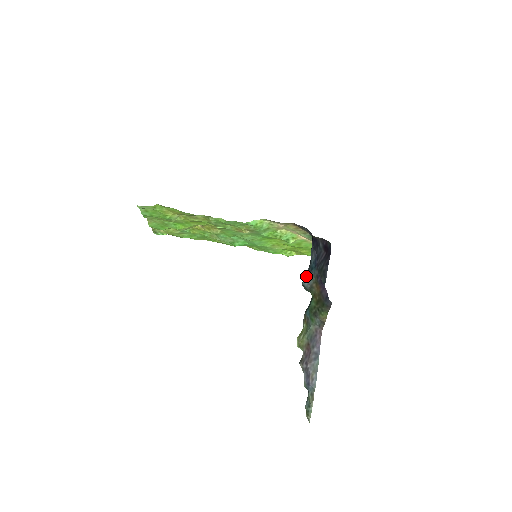
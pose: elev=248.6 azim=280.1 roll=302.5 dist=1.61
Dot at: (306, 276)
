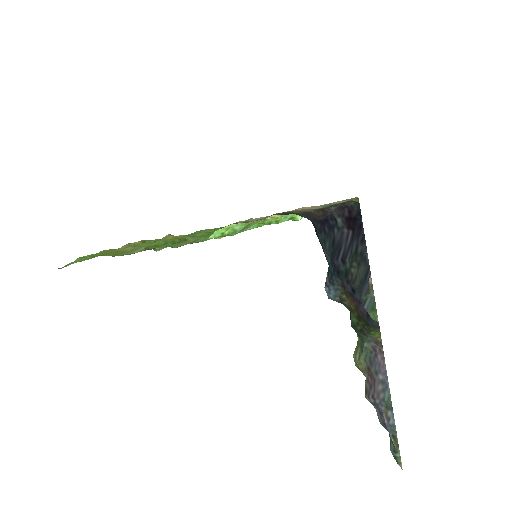
Dot at: (327, 286)
